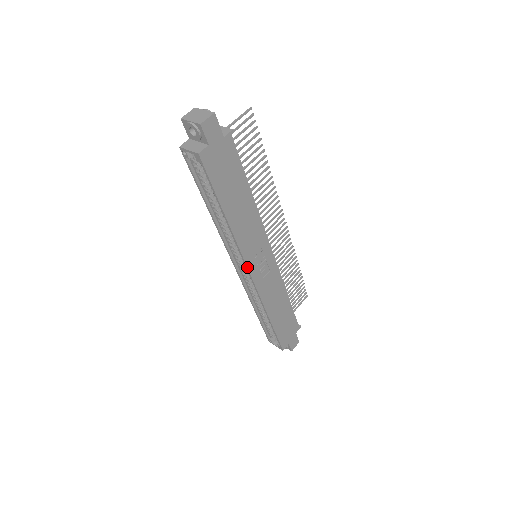
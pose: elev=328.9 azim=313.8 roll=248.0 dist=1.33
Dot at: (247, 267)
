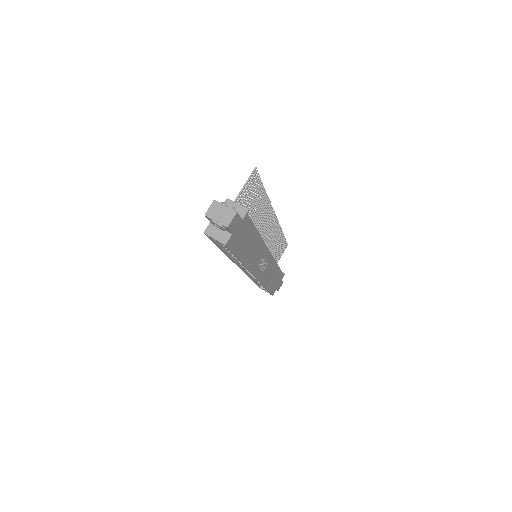
Dot at: (253, 275)
